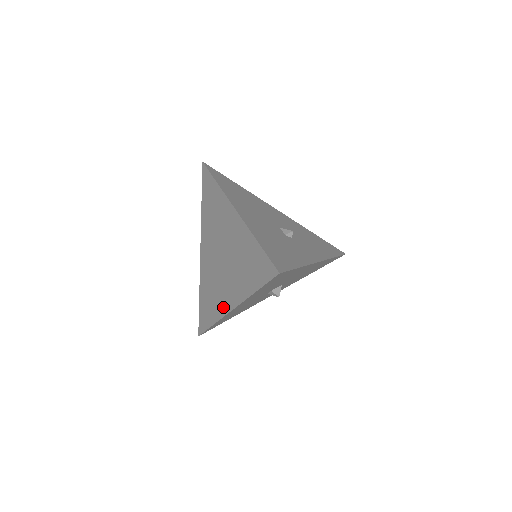
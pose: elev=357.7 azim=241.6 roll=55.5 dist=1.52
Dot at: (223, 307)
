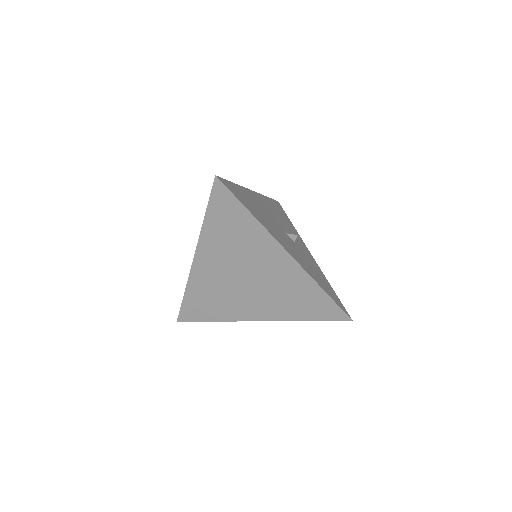
Dot at: (242, 315)
